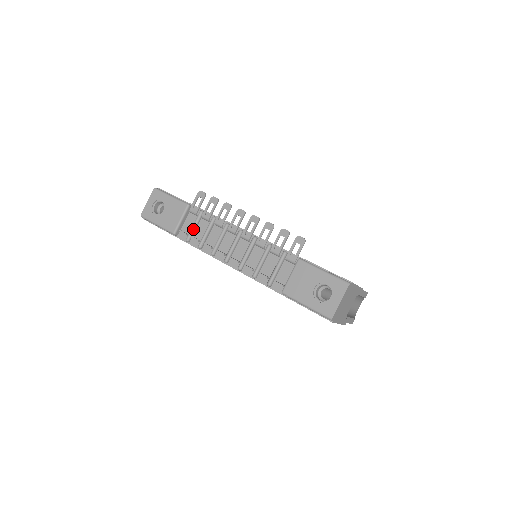
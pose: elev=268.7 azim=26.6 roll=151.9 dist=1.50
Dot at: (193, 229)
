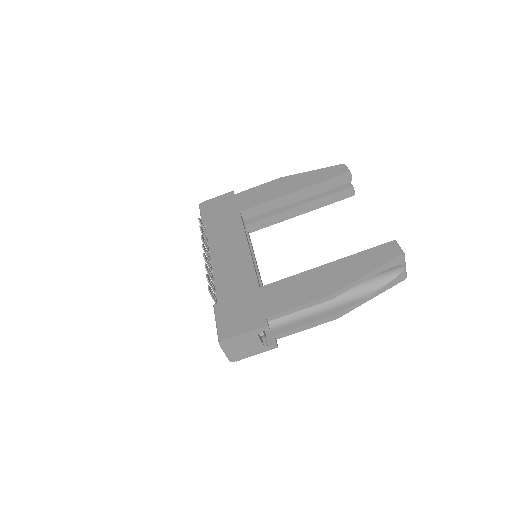
Dot at: occluded
